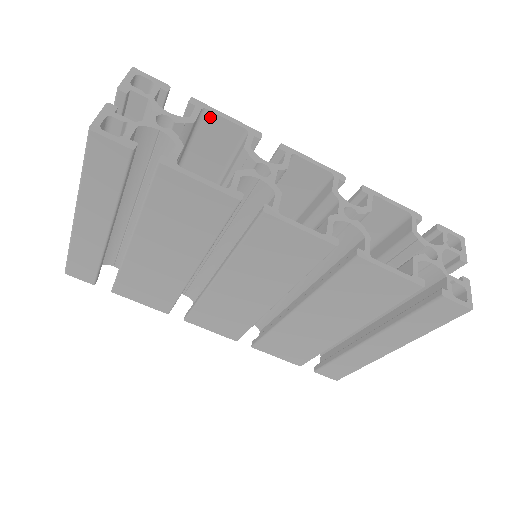
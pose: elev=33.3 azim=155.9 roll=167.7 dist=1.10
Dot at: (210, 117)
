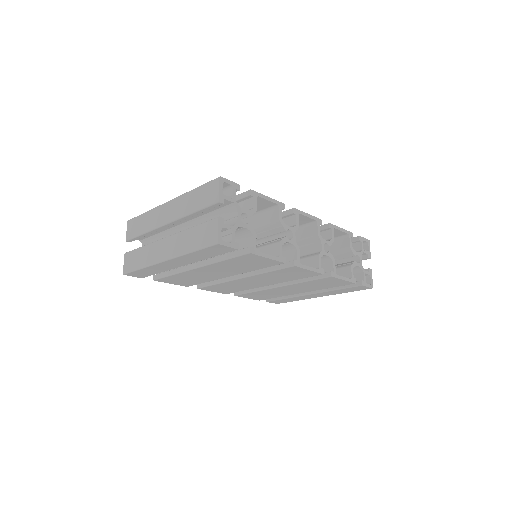
Dot at: (258, 199)
